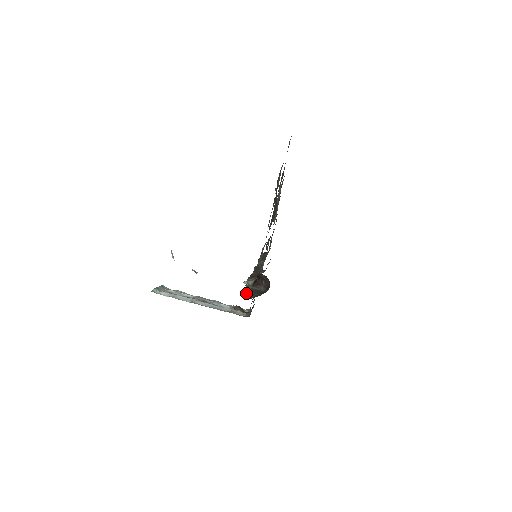
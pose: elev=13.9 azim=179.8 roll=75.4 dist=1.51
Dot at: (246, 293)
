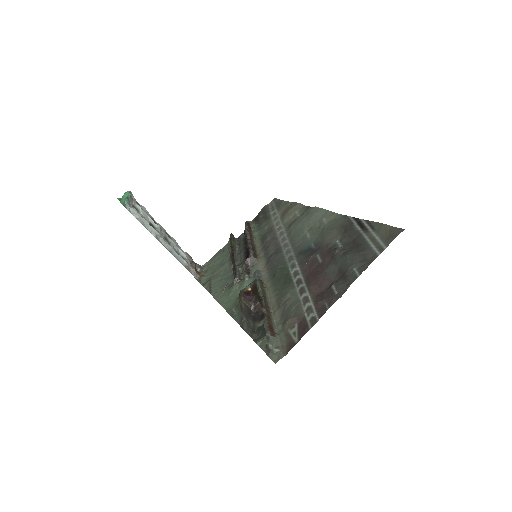
Dot at: (244, 317)
